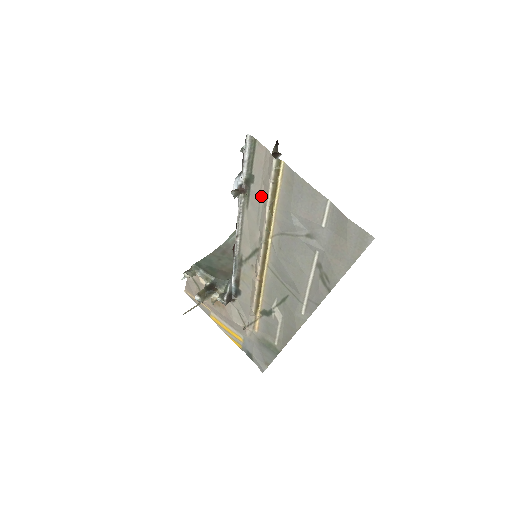
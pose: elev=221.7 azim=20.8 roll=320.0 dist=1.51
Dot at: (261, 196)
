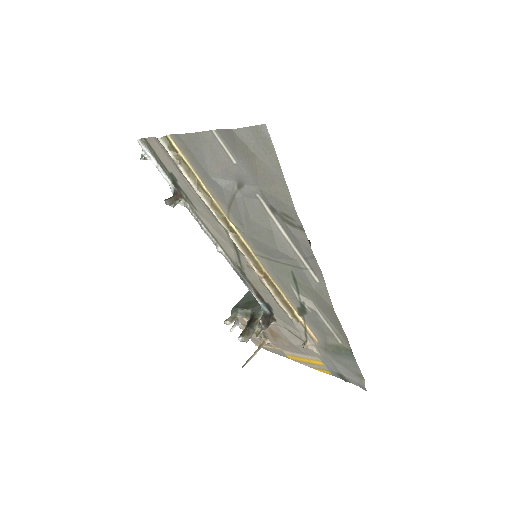
Dot at: (189, 186)
